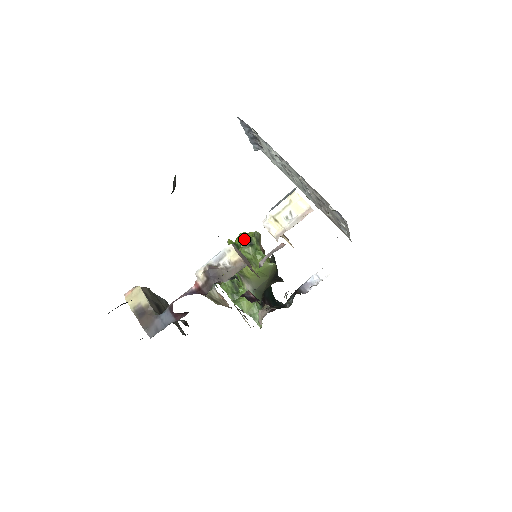
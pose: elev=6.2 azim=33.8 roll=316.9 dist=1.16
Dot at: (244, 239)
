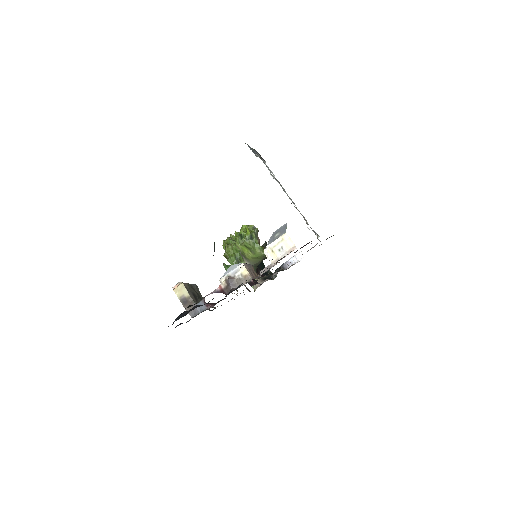
Dot at: (246, 232)
